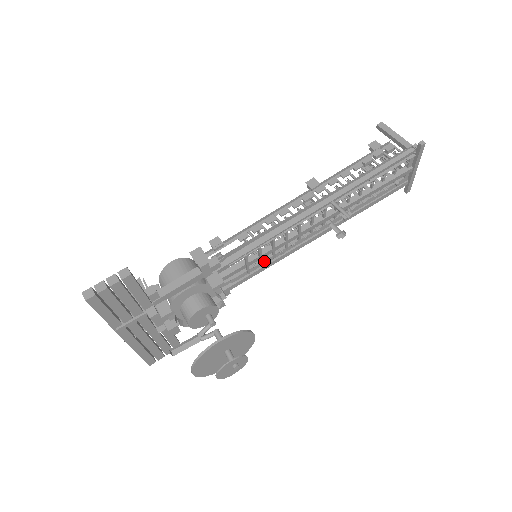
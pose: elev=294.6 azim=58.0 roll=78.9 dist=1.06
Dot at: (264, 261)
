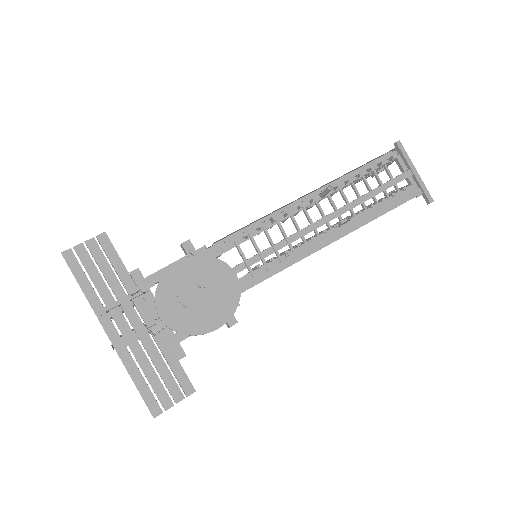
Dot at: (269, 264)
